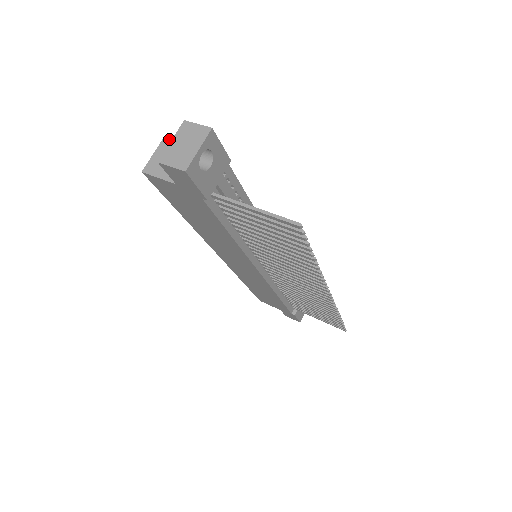
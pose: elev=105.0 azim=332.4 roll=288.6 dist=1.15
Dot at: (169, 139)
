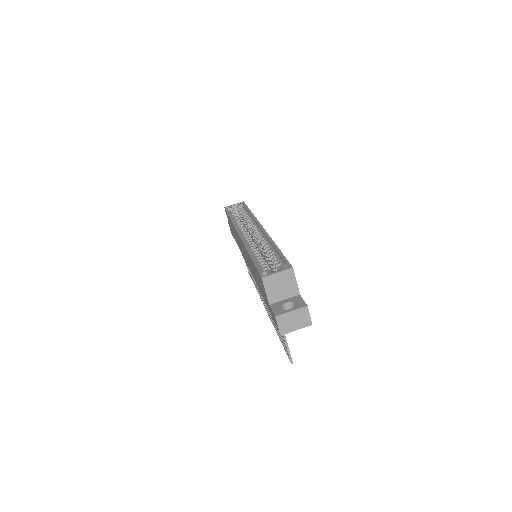
Dot at: (292, 273)
